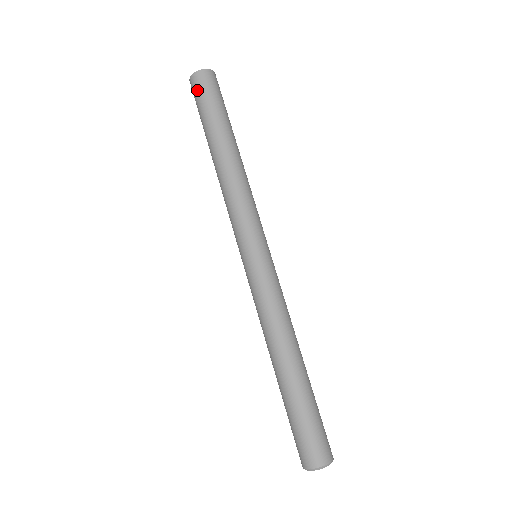
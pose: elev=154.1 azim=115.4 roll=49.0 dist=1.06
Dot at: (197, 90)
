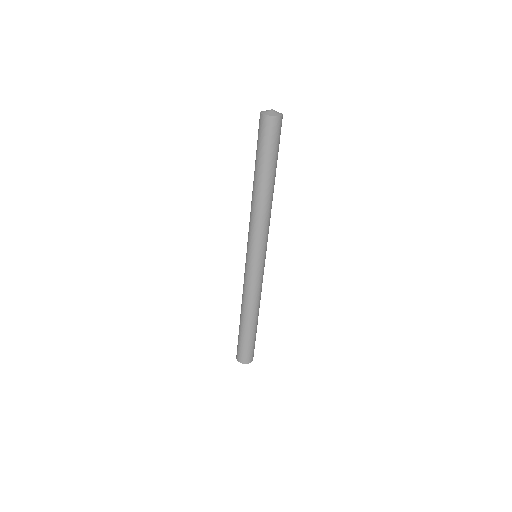
Dot at: (269, 132)
